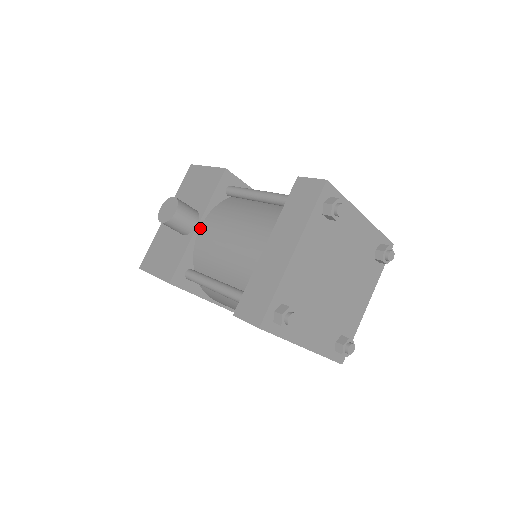
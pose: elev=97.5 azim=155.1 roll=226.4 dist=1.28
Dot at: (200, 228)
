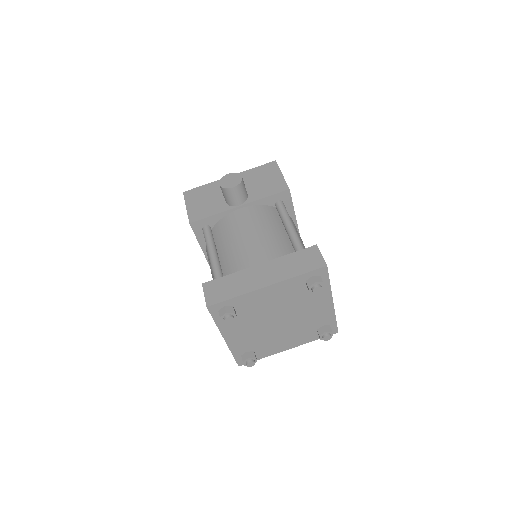
Dot at: (239, 209)
